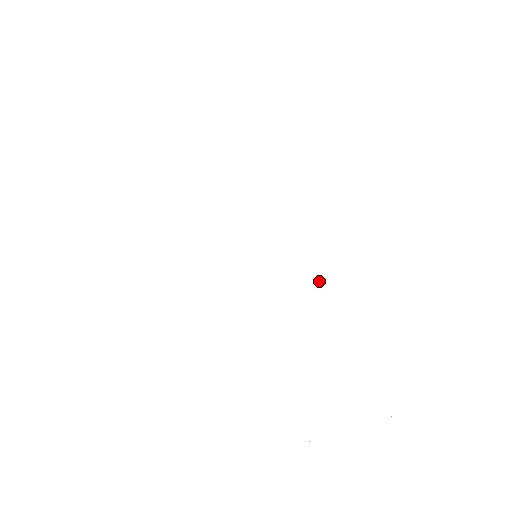
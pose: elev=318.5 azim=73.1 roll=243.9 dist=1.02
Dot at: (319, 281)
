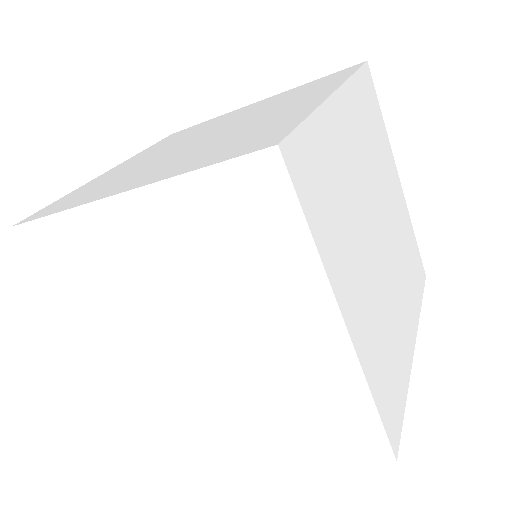
Dot at: (222, 129)
